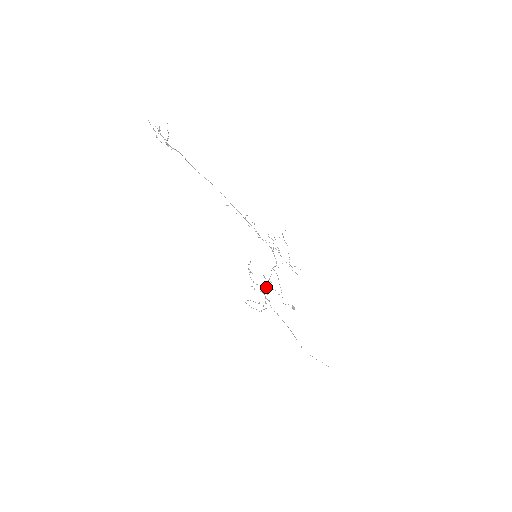
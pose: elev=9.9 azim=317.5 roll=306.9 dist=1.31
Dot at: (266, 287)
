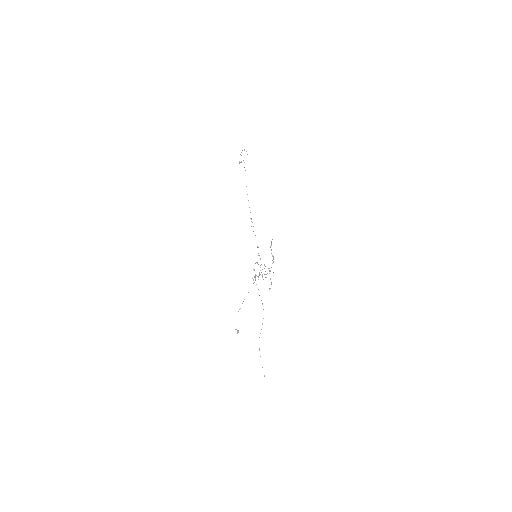
Dot at: occluded
